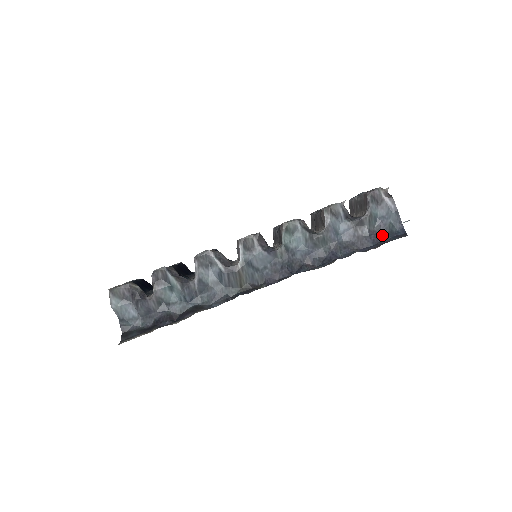
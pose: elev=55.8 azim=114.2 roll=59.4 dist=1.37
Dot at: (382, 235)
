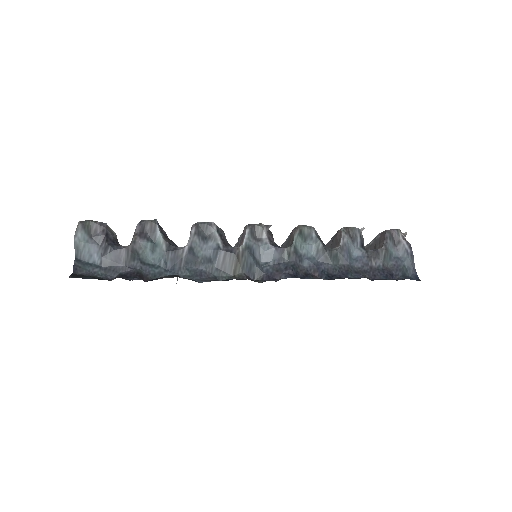
Dot at: (395, 274)
